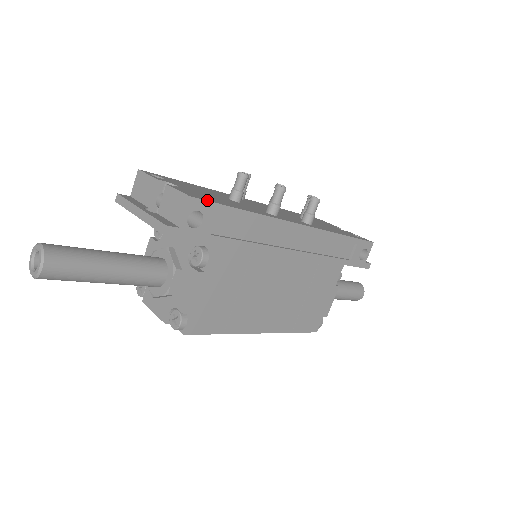
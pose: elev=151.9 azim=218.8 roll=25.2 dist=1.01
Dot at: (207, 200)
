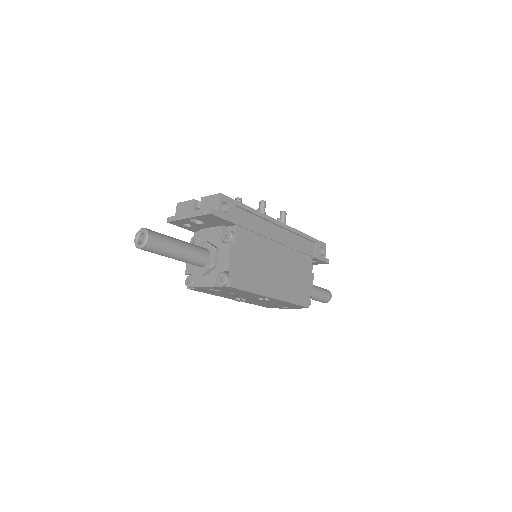
Dot at: (229, 197)
